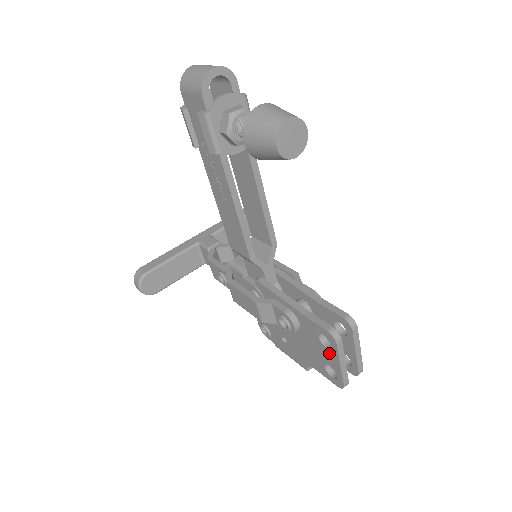
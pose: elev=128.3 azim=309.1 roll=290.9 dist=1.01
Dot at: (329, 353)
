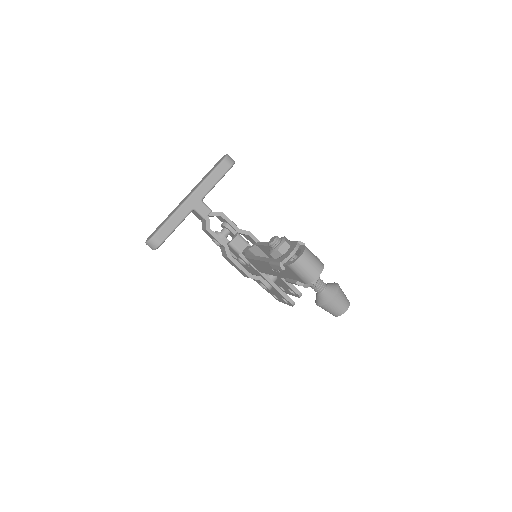
Dot at: (283, 300)
